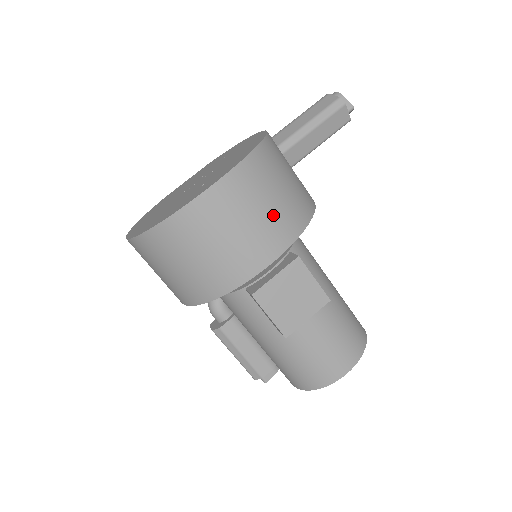
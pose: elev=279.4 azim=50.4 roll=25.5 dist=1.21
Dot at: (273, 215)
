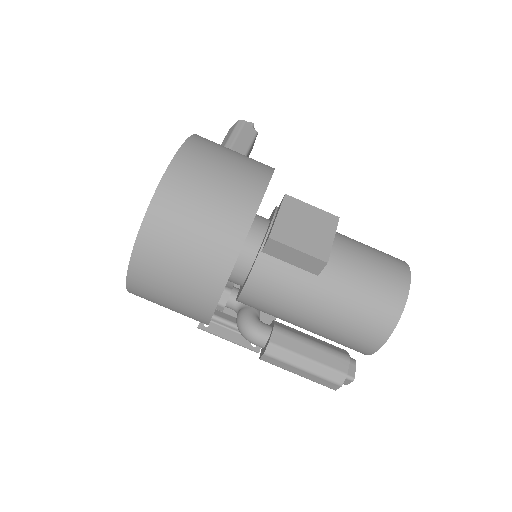
Dot at: (240, 163)
